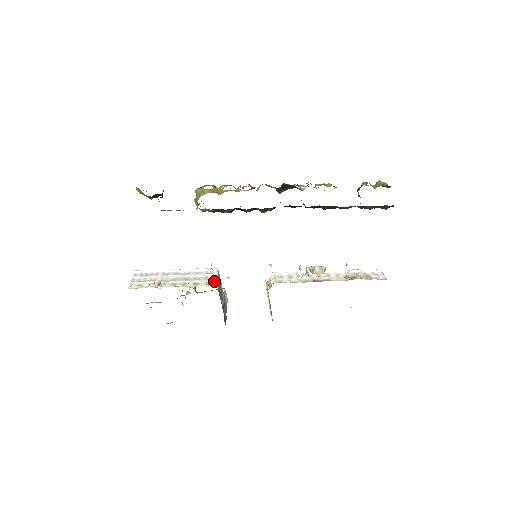
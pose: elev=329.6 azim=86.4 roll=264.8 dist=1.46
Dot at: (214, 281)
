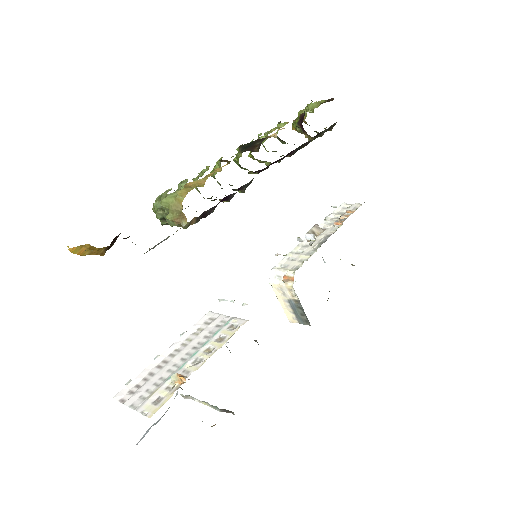
Dot at: (235, 320)
